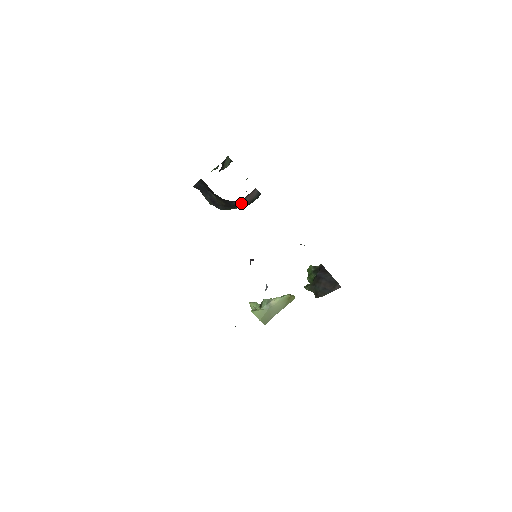
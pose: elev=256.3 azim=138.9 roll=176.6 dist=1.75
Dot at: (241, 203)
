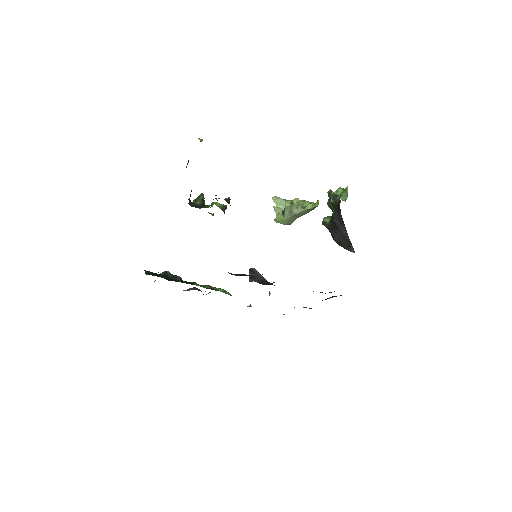
Dot at: occluded
